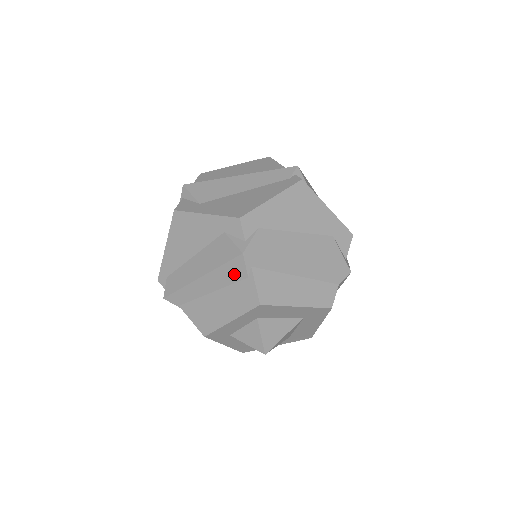
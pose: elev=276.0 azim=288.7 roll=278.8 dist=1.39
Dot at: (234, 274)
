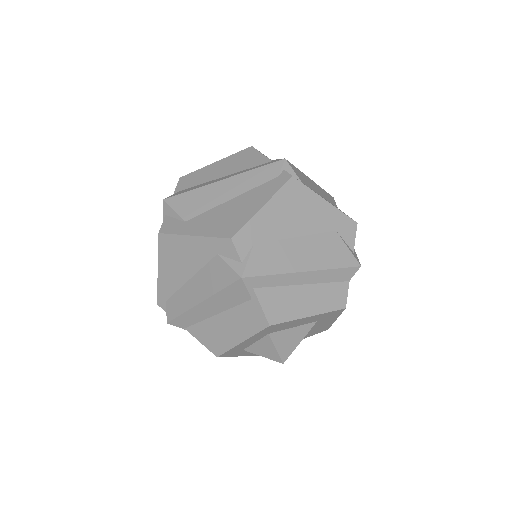
Dot at: (236, 297)
